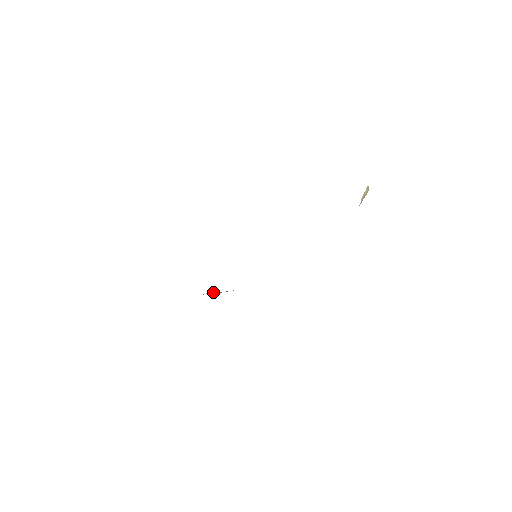
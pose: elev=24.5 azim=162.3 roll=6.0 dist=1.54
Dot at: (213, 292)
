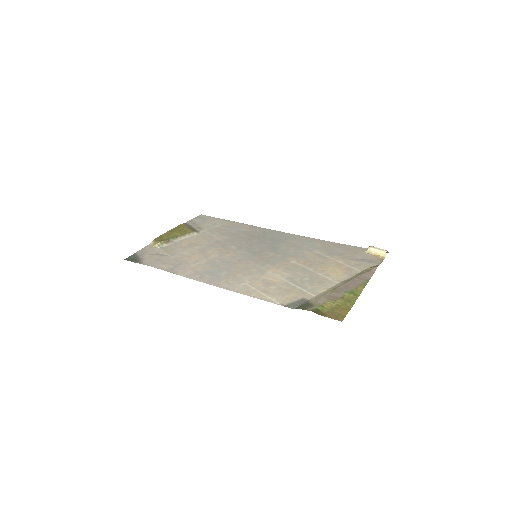
Dot at: (166, 241)
